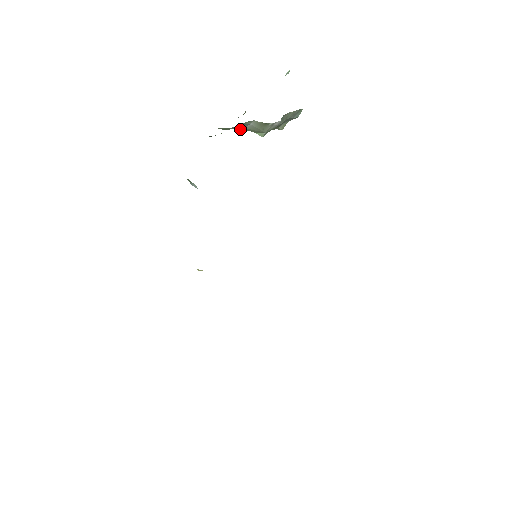
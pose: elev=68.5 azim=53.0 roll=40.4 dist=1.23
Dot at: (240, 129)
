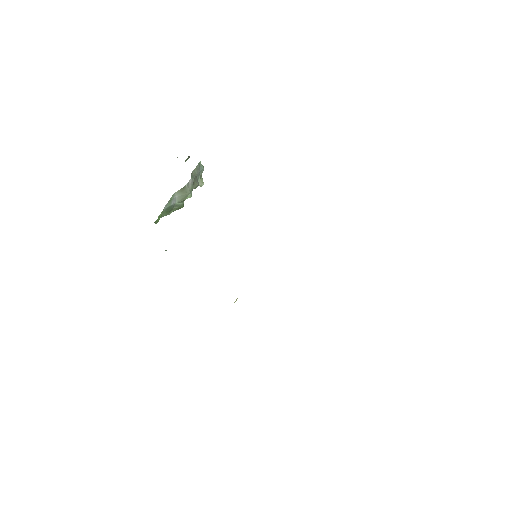
Dot at: (177, 207)
